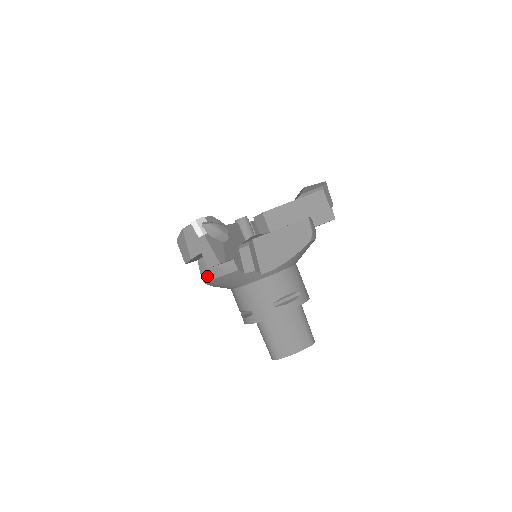
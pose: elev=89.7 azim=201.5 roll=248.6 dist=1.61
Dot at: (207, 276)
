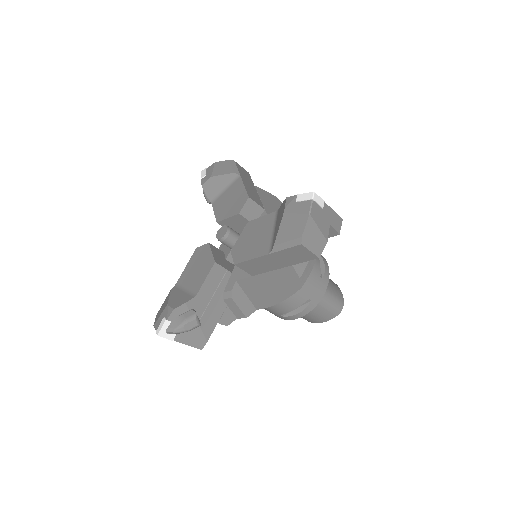
Dot at: occluded
